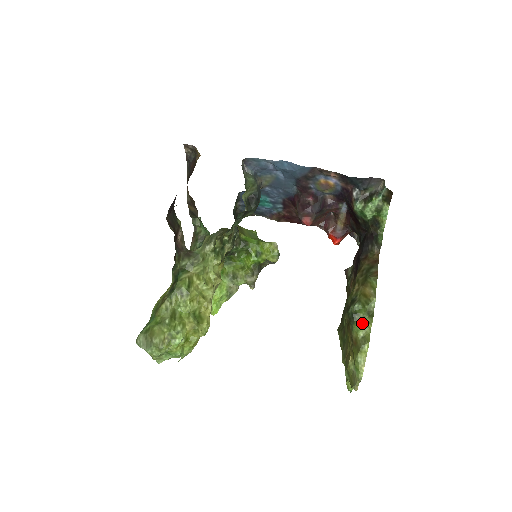
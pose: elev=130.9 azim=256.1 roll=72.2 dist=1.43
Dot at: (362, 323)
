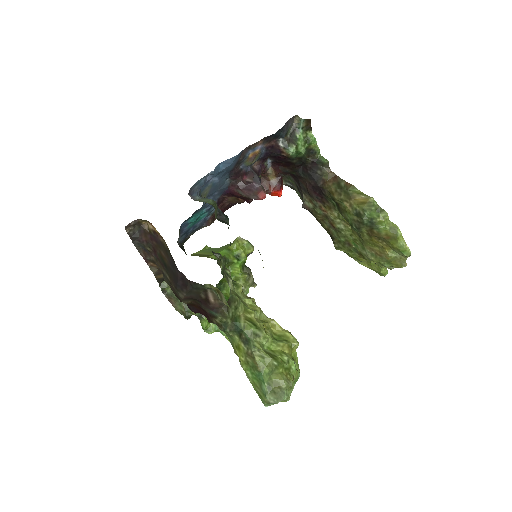
Dot at: (381, 221)
